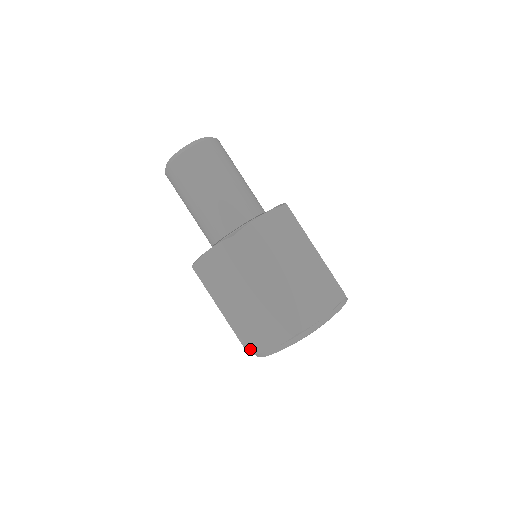
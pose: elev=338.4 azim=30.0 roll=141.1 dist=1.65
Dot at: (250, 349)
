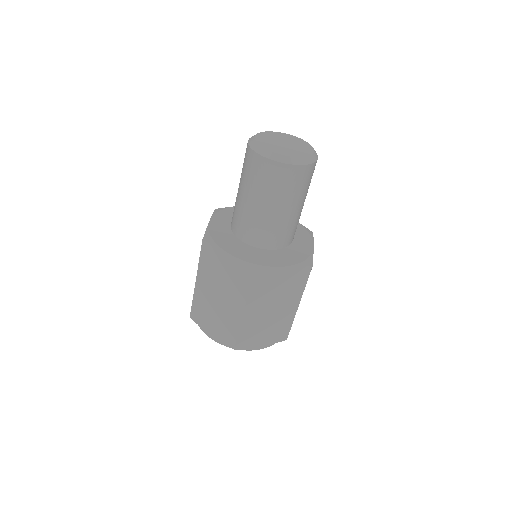
Dot at: (240, 345)
